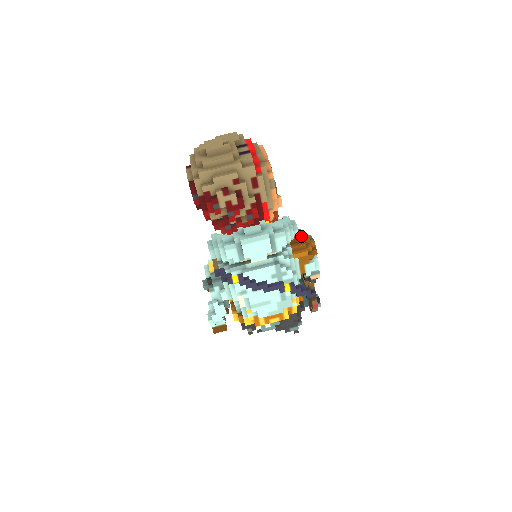
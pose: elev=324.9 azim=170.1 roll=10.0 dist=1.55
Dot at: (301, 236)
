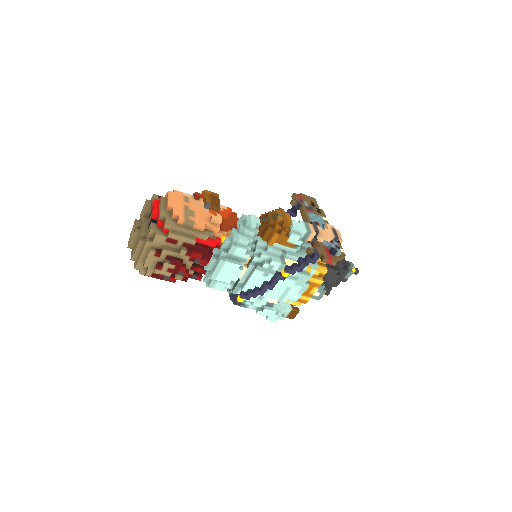
Dot at: (262, 224)
